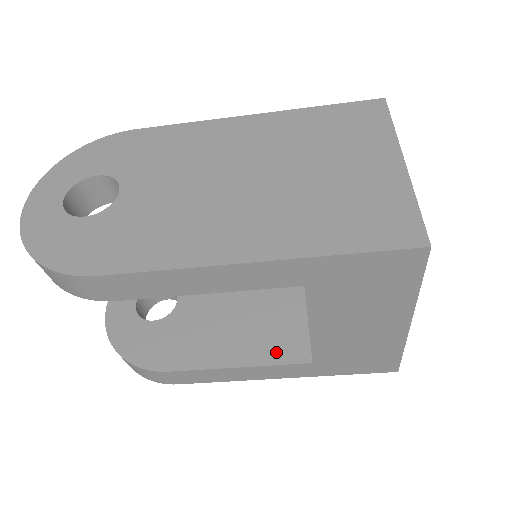
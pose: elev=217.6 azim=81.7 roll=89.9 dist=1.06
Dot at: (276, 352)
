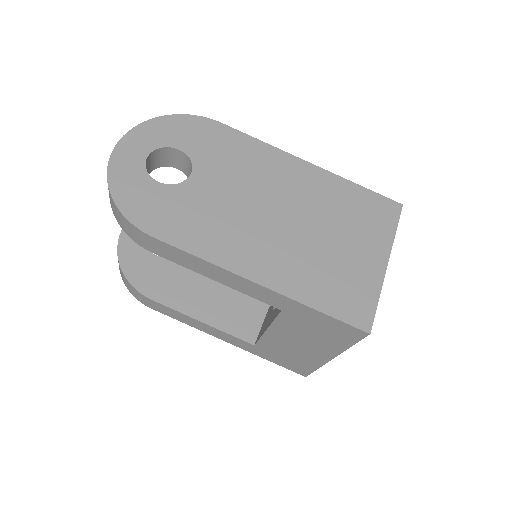
Dot at: (234, 325)
